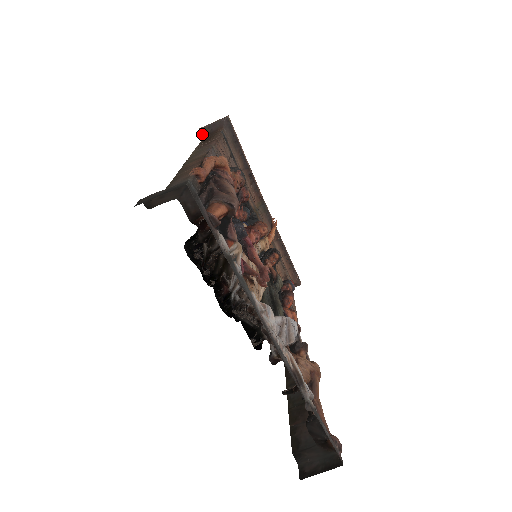
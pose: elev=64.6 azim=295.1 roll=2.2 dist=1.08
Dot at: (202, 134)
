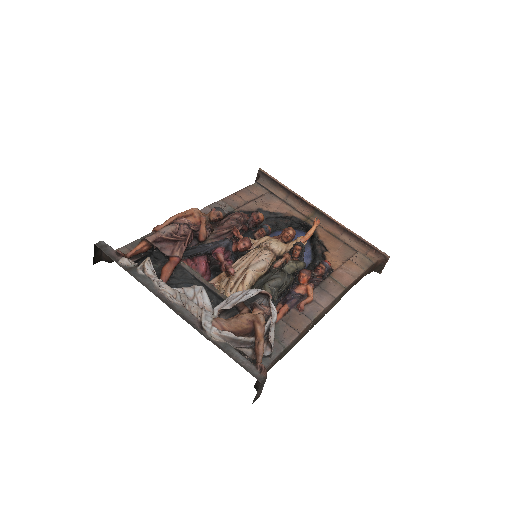
Dot at: occluded
